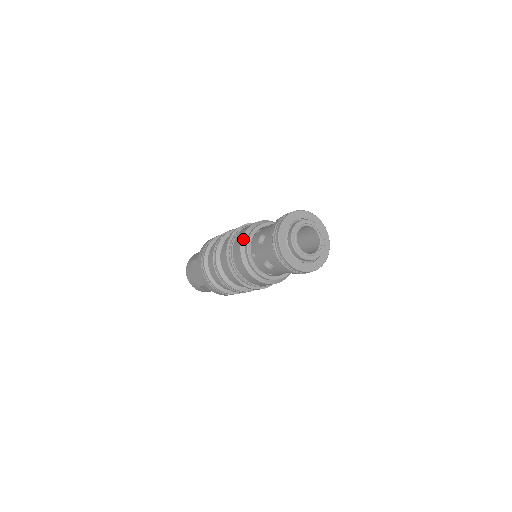
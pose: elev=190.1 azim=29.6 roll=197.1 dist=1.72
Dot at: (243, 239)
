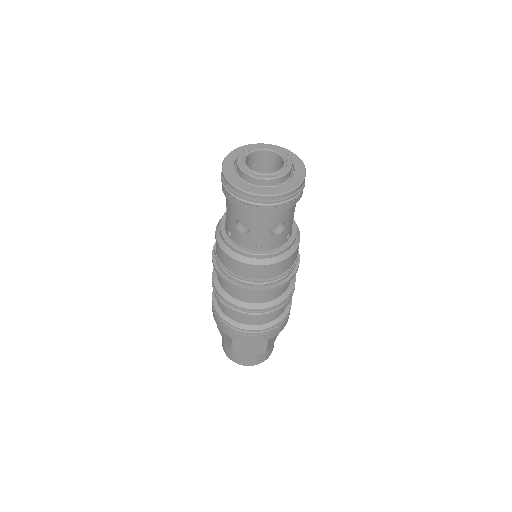
Dot at: (217, 227)
